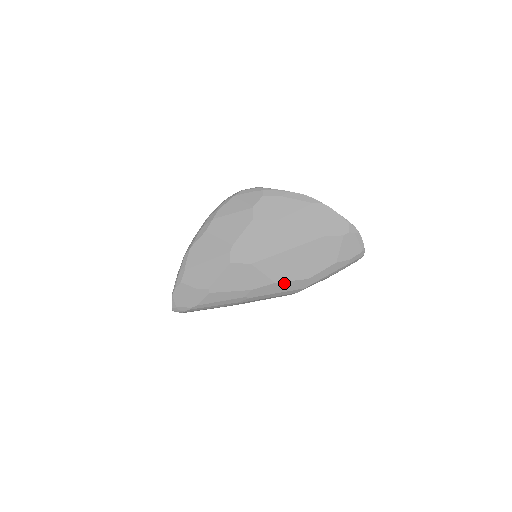
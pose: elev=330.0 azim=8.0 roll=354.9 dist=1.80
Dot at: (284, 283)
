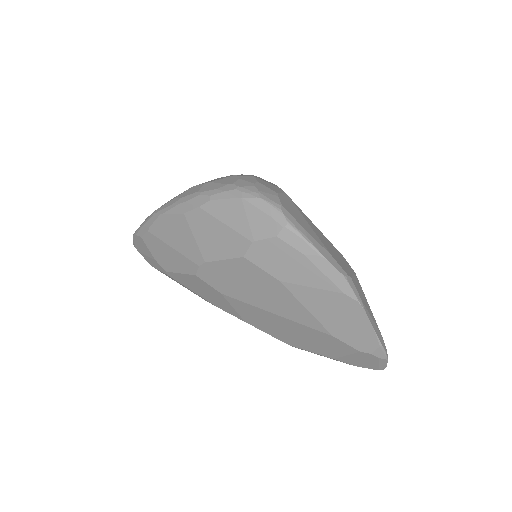
Dot at: (257, 328)
